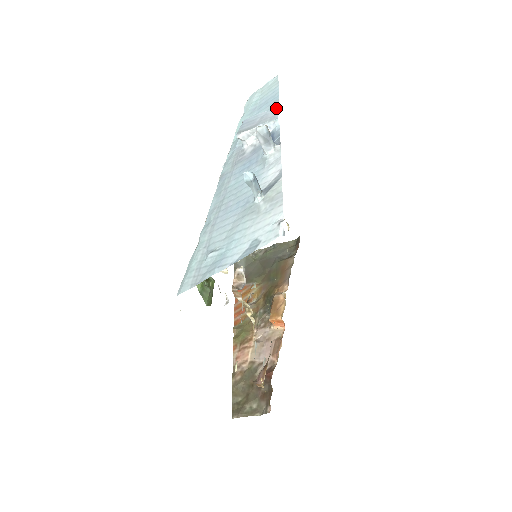
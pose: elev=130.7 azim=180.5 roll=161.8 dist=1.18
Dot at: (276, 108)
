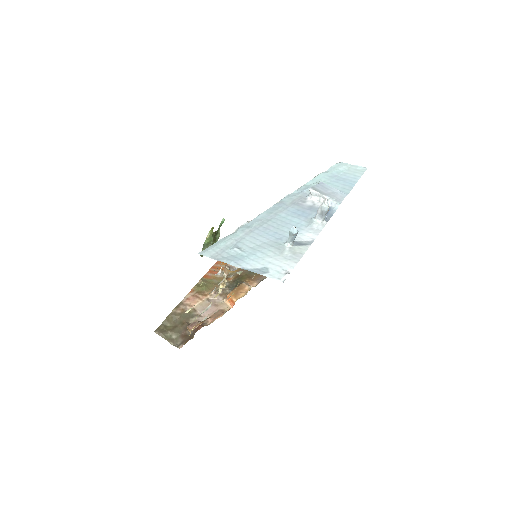
Dot at: (345, 195)
